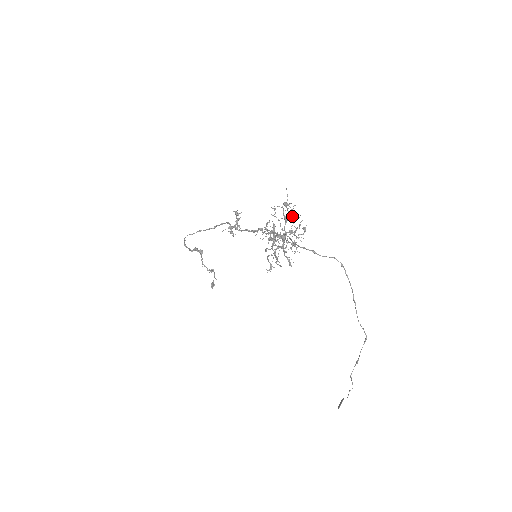
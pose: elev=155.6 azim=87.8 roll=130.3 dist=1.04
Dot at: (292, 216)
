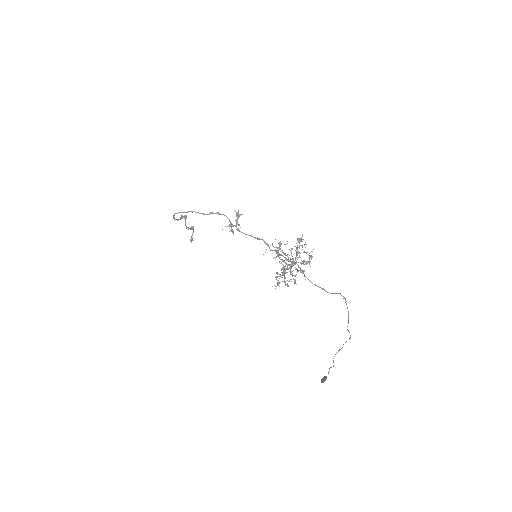
Dot at: (305, 252)
